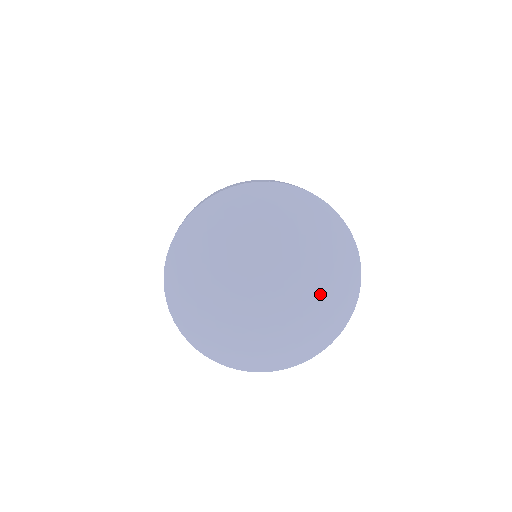
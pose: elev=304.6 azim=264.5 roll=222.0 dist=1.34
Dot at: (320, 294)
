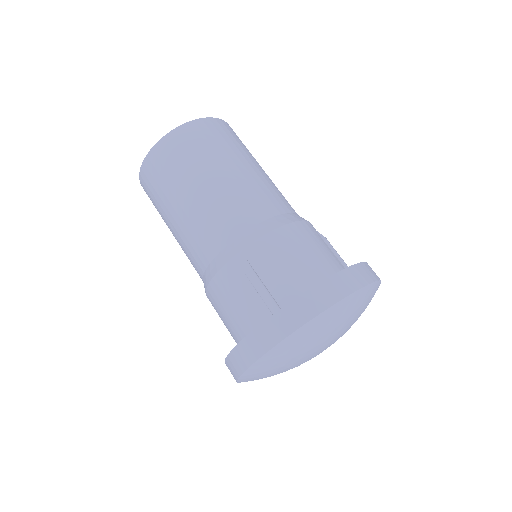
Dot at: occluded
